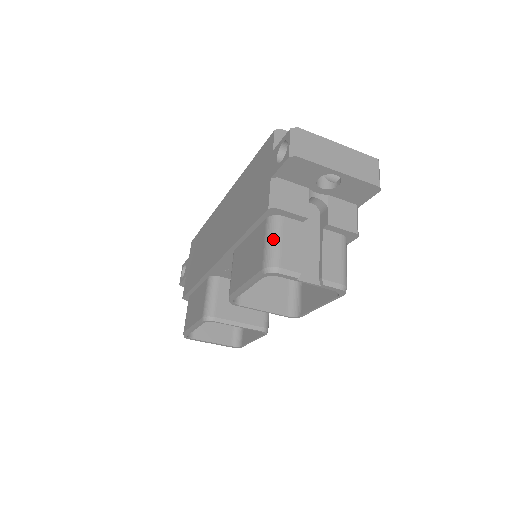
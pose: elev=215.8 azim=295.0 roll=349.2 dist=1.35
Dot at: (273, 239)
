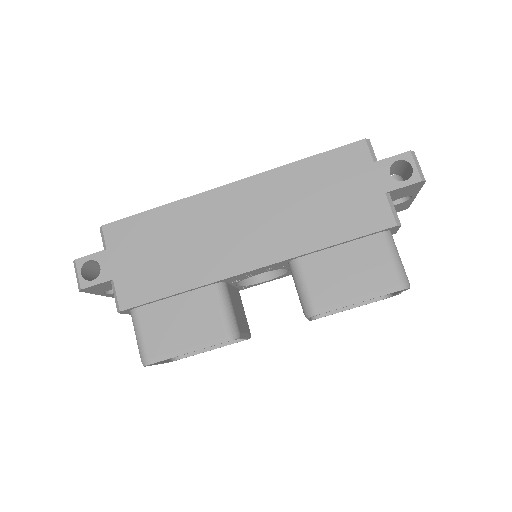
Dot at: (398, 255)
